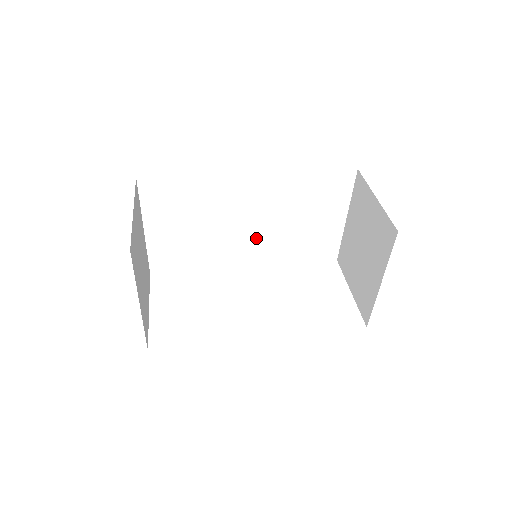
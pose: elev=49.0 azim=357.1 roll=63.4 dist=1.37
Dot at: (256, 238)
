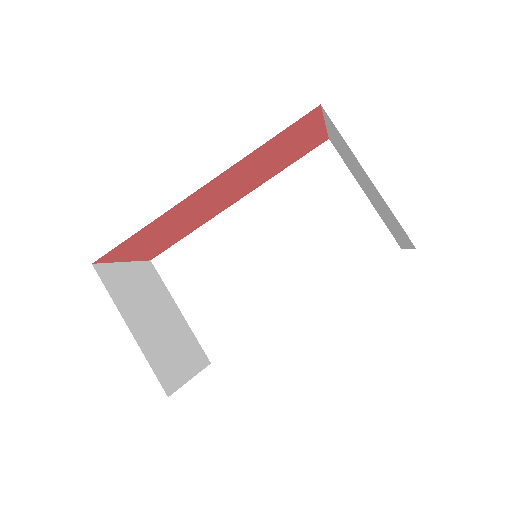
Dot at: (287, 268)
